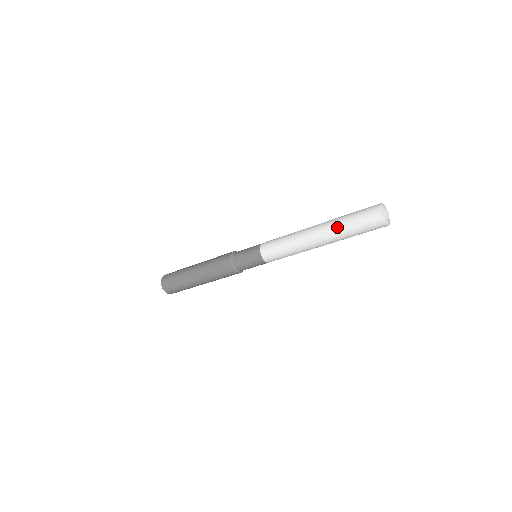
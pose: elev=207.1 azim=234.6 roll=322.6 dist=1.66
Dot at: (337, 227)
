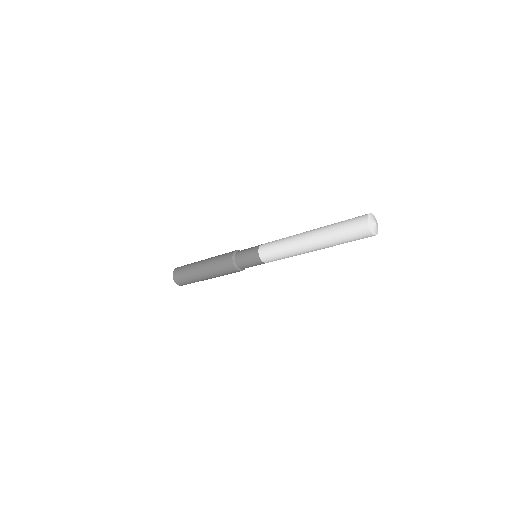
Dot at: (328, 227)
